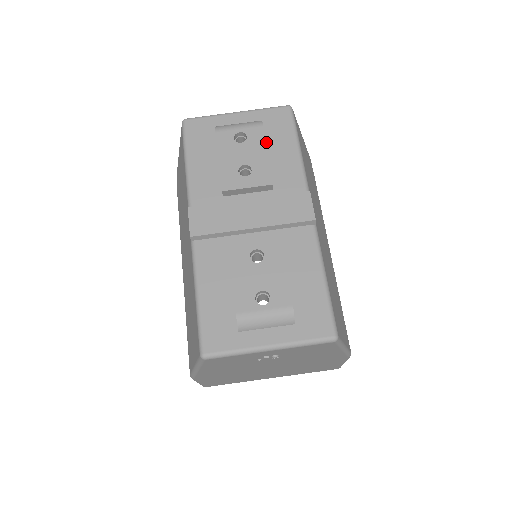
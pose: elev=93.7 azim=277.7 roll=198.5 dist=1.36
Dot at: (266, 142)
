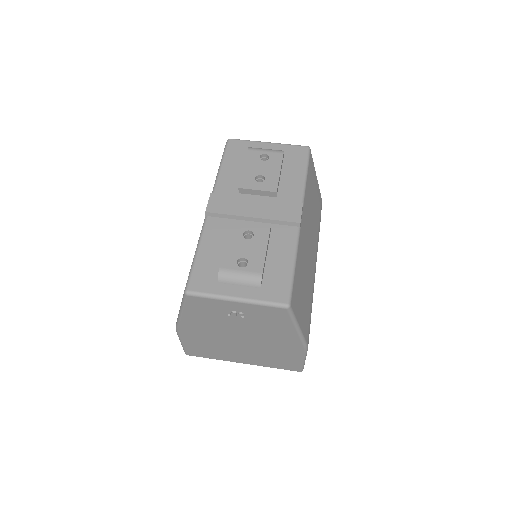
Dot at: (283, 166)
